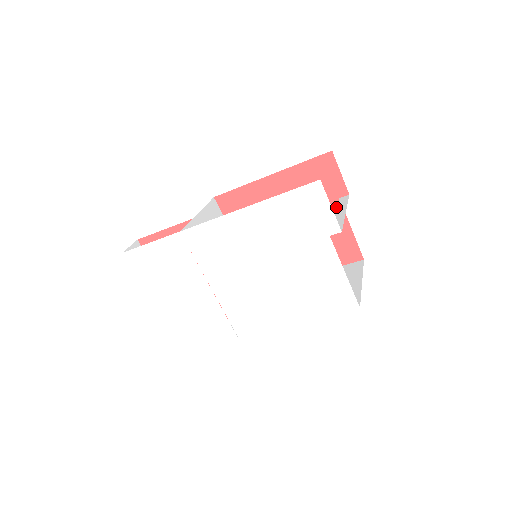
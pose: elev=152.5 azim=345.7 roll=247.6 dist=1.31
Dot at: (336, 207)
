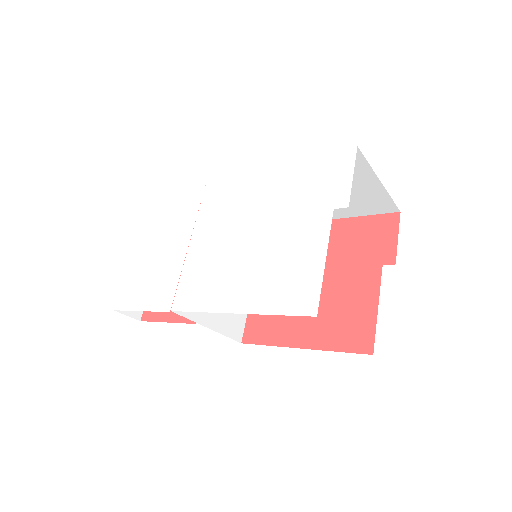
Dot at: (374, 274)
